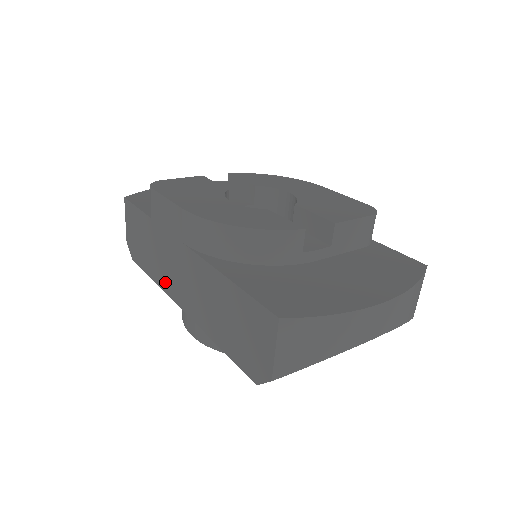
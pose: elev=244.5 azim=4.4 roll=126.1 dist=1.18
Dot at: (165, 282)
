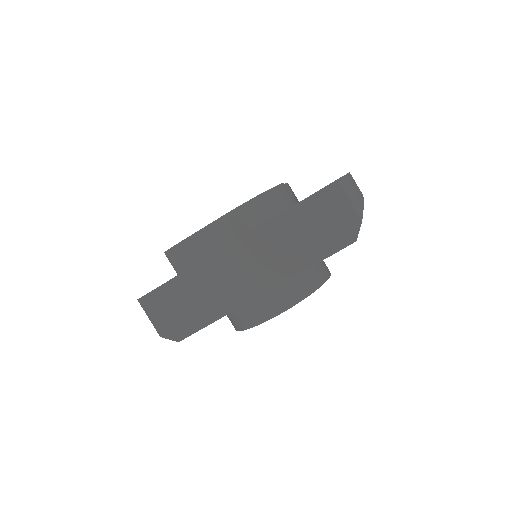
Dot at: (232, 300)
